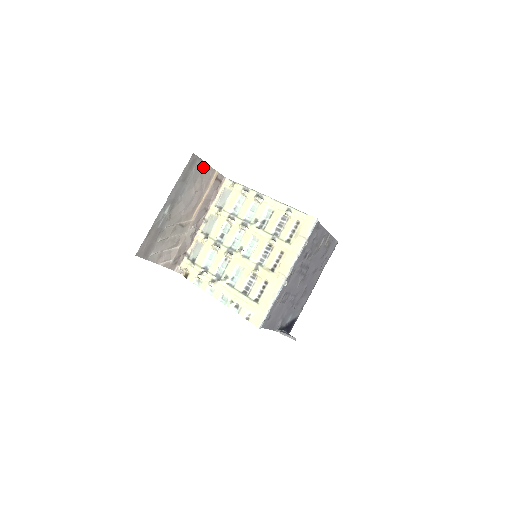
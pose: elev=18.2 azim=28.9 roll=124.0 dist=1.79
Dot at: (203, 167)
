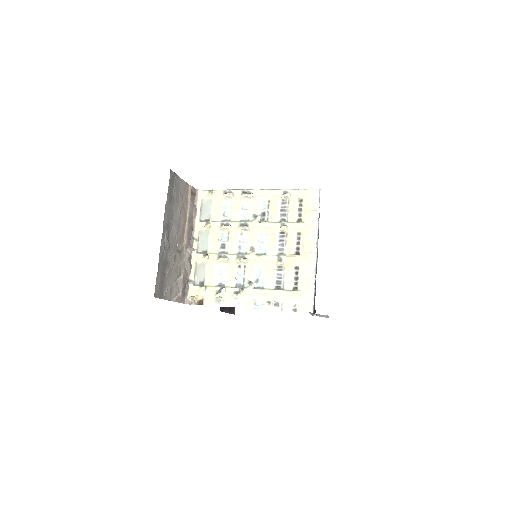
Dot at: (180, 183)
